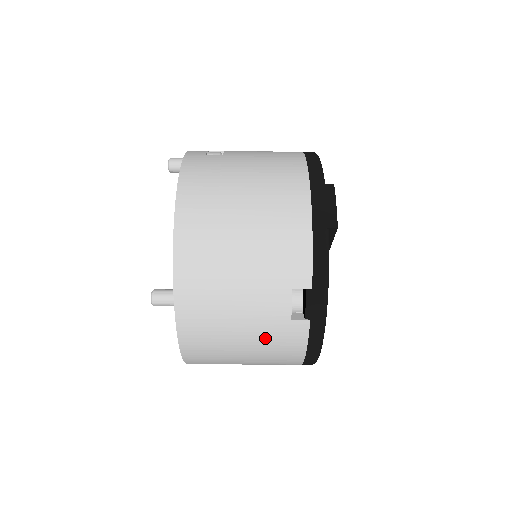
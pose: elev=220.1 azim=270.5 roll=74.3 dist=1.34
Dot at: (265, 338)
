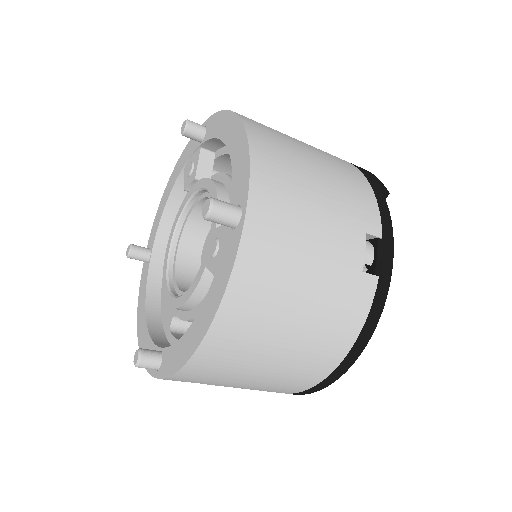
Dot at: (330, 295)
